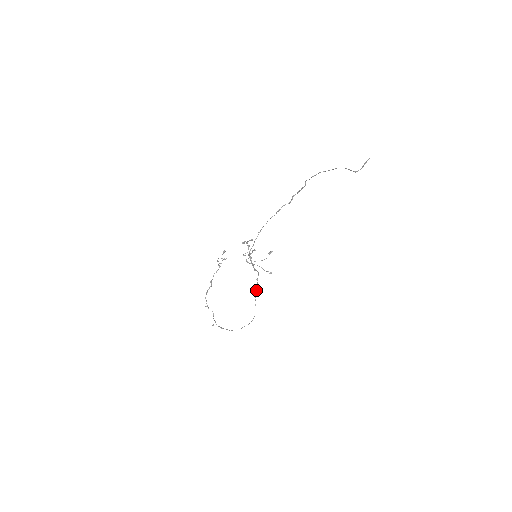
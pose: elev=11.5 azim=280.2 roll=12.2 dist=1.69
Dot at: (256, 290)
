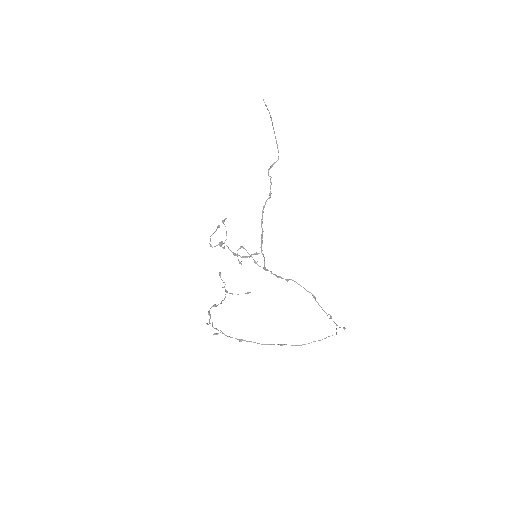
Dot at: (323, 310)
